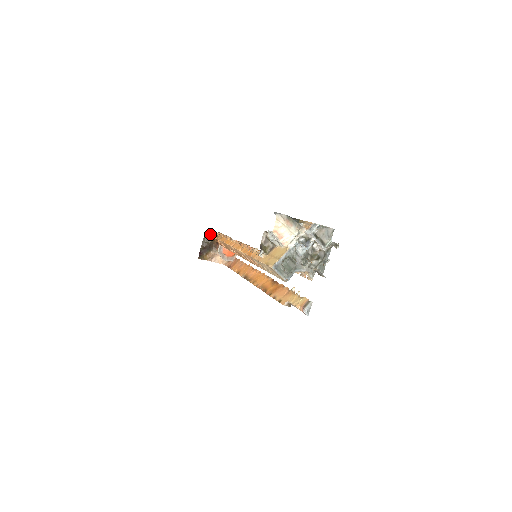
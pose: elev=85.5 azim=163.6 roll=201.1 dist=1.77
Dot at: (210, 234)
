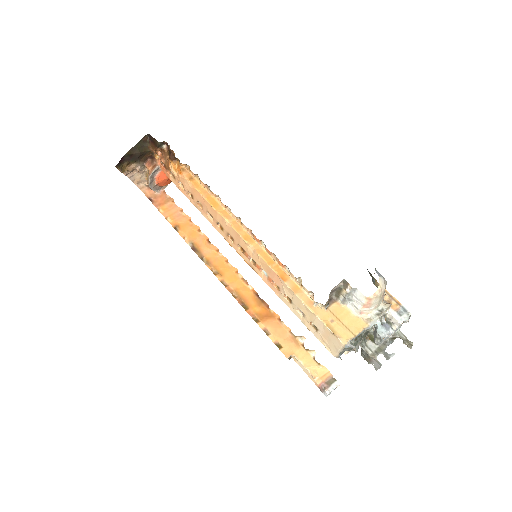
Dot at: (158, 146)
